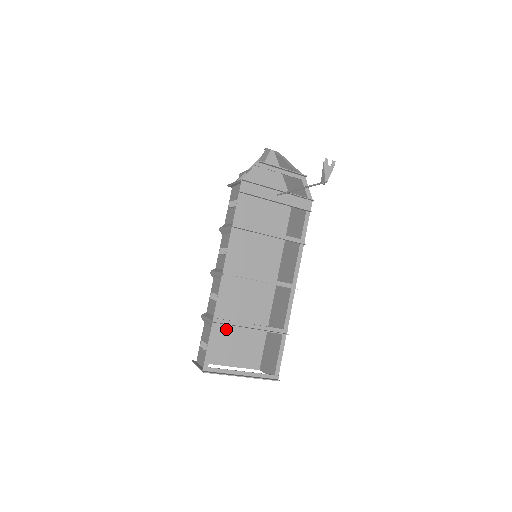
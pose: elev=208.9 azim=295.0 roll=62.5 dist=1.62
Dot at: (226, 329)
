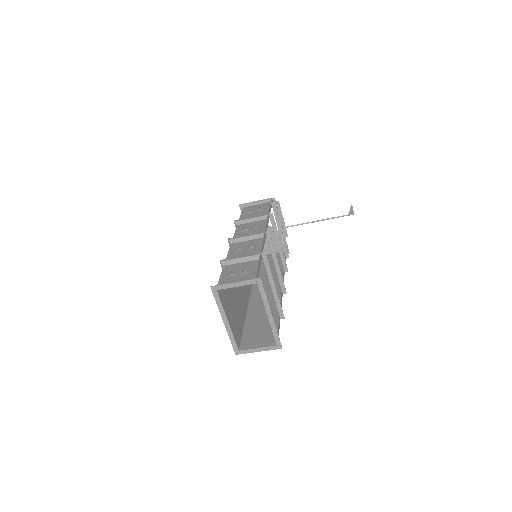
Dot at: (231, 288)
